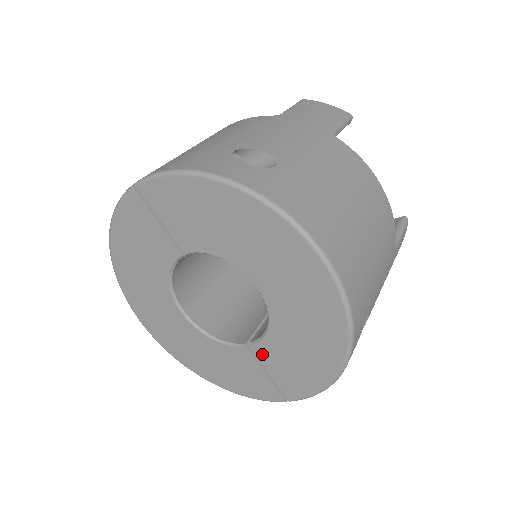
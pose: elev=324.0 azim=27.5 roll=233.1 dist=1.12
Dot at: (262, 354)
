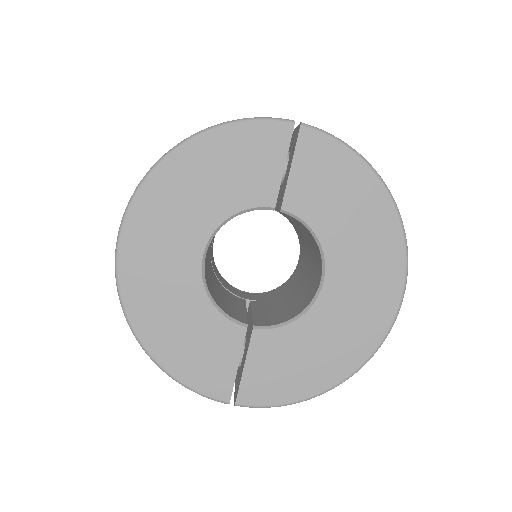
Dot at: (259, 343)
